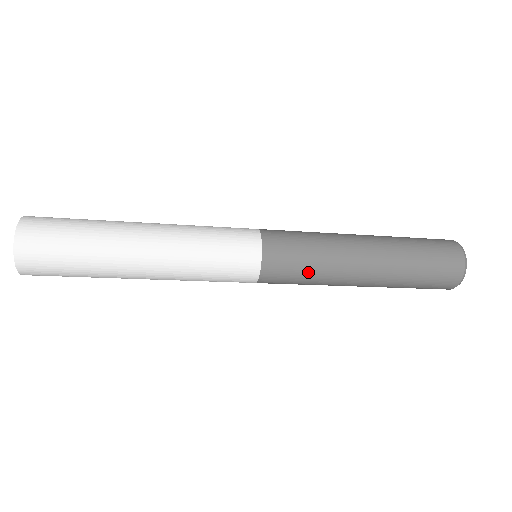
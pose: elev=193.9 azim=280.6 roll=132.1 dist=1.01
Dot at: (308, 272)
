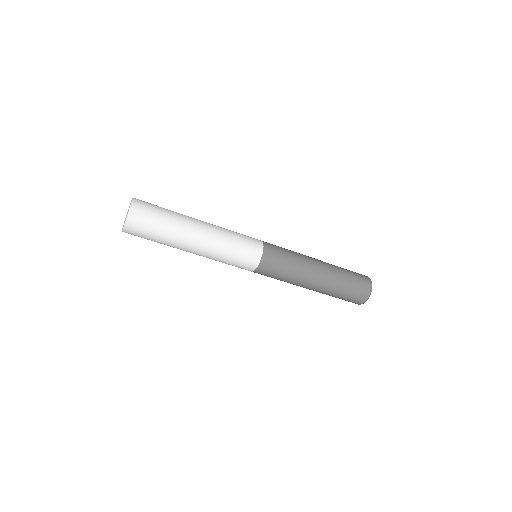
Dot at: (282, 277)
